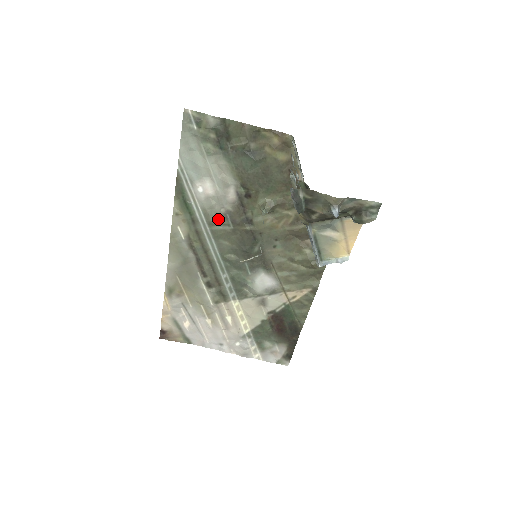
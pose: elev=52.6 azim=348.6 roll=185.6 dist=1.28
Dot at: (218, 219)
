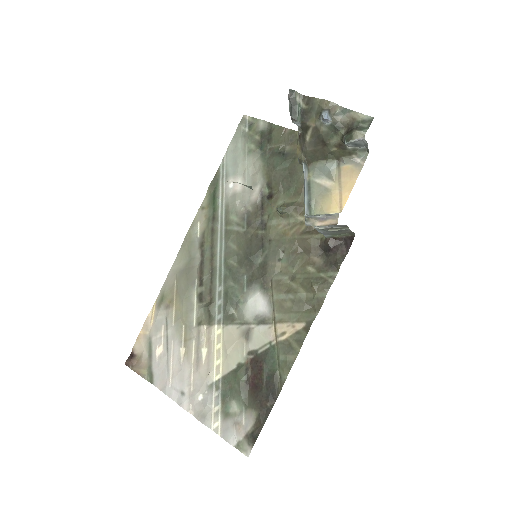
Dot at: (236, 218)
